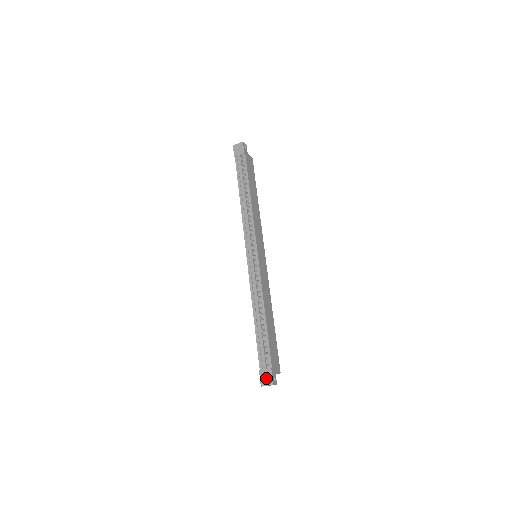
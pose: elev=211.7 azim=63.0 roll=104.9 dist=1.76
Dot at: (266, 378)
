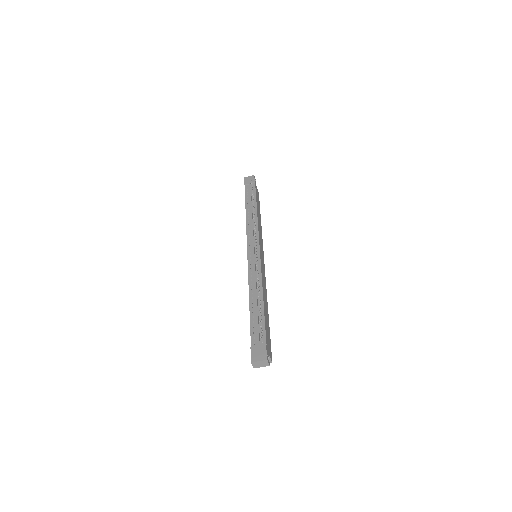
Dot at: (259, 353)
